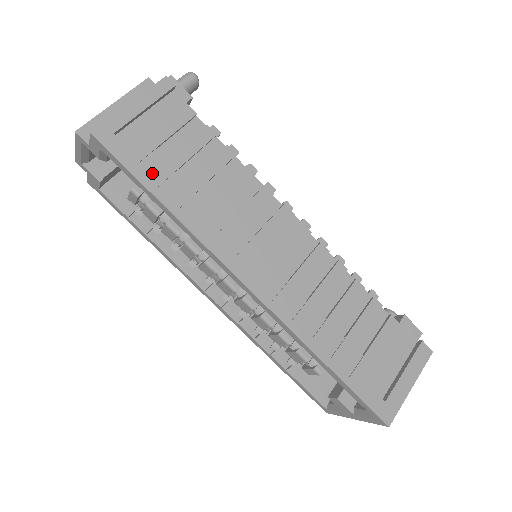
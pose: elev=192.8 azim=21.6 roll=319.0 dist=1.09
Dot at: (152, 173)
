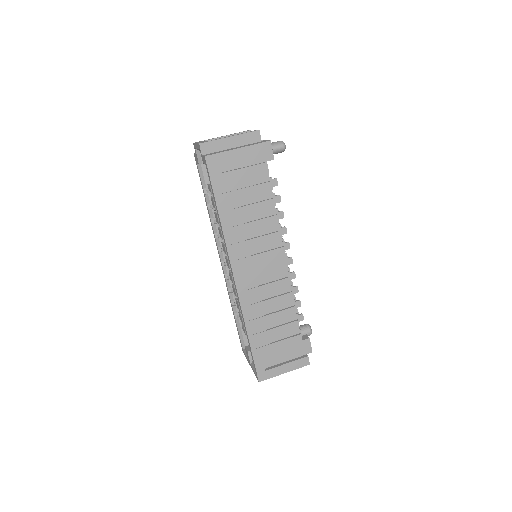
Dot at: (223, 194)
